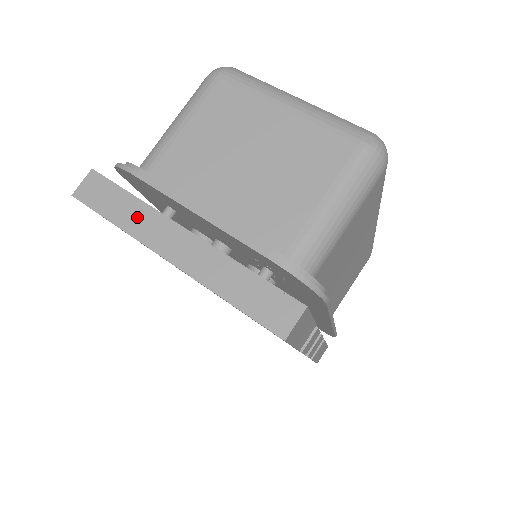
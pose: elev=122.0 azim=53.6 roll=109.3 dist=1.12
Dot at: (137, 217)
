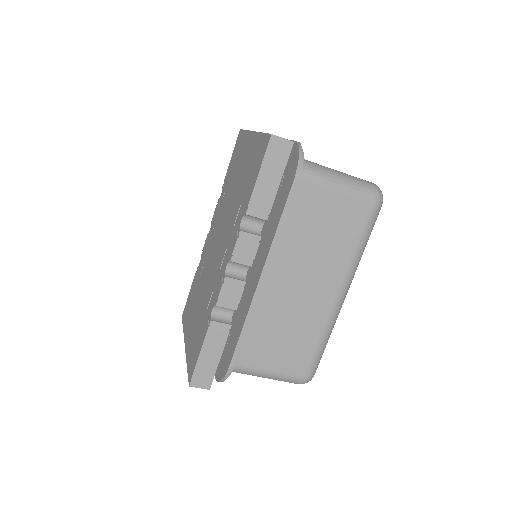
Dot at: occluded
